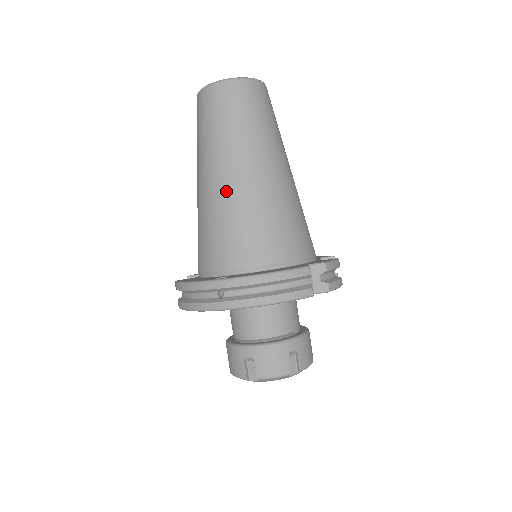
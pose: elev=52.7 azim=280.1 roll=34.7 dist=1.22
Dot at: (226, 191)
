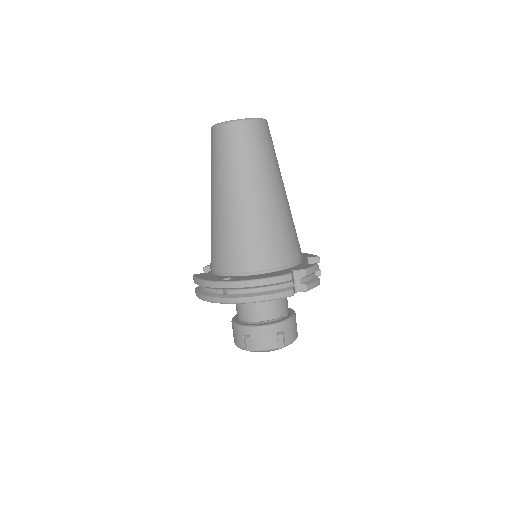
Dot at: (231, 212)
